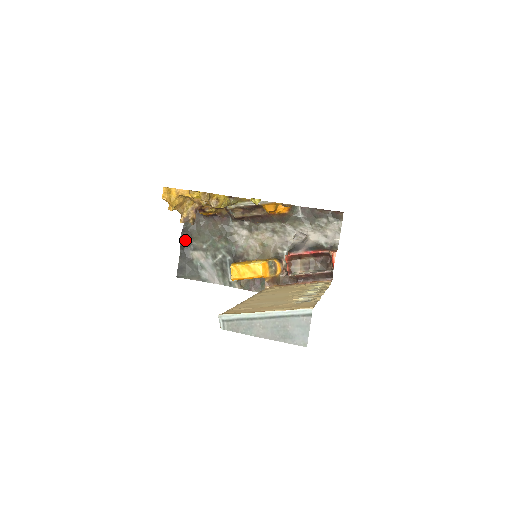
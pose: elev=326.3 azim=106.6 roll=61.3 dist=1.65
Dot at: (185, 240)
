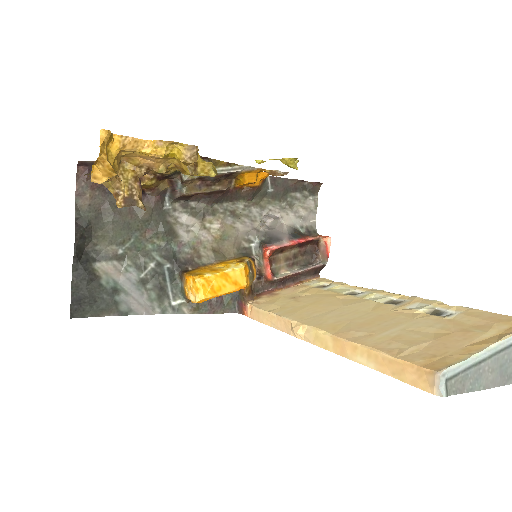
Dot at: (82, 243)
